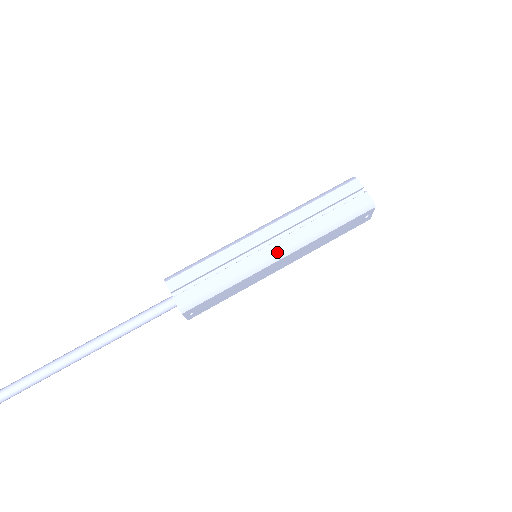
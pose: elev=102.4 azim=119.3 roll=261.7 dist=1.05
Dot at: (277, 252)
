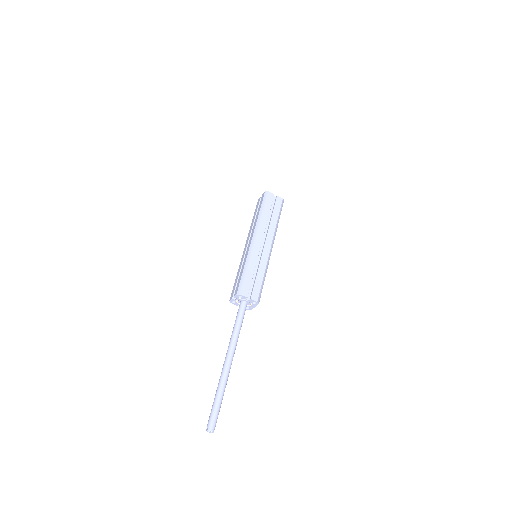
Dot at: (270, 246)
